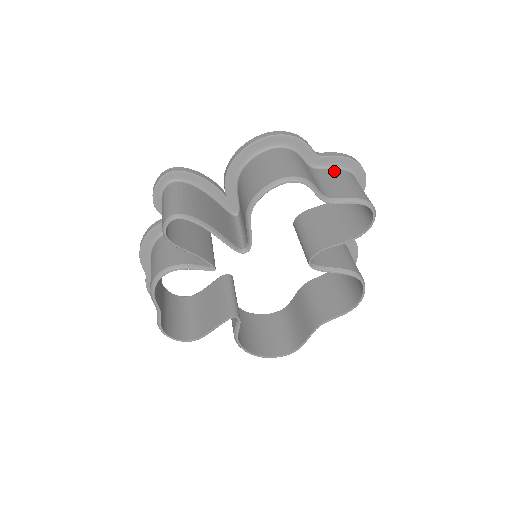
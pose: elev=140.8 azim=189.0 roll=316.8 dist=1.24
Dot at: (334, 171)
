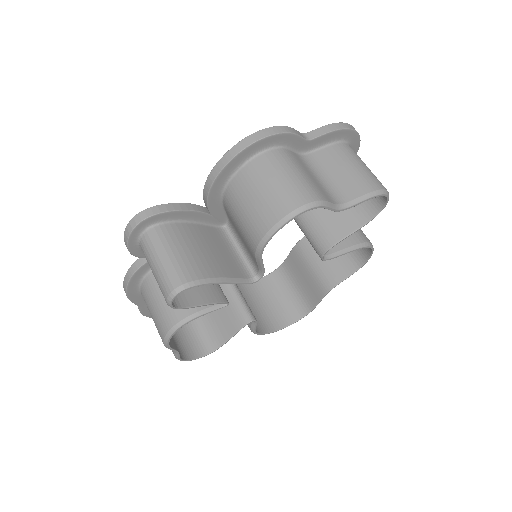
Dot at: (329, 151)
